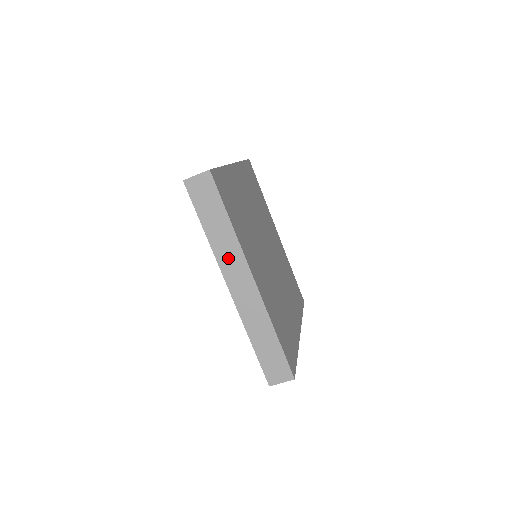
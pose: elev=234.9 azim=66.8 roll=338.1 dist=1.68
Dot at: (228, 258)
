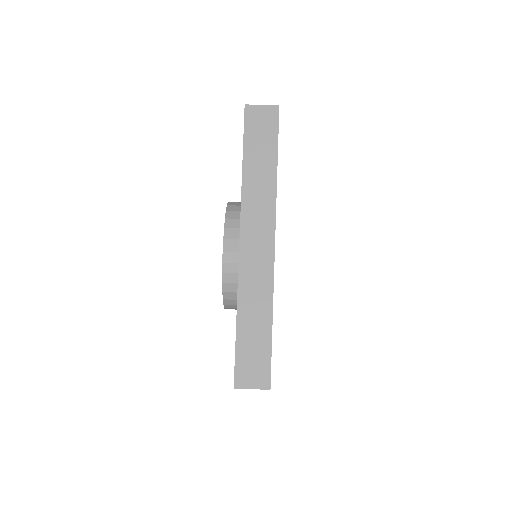
Dot at: (256, 207)
